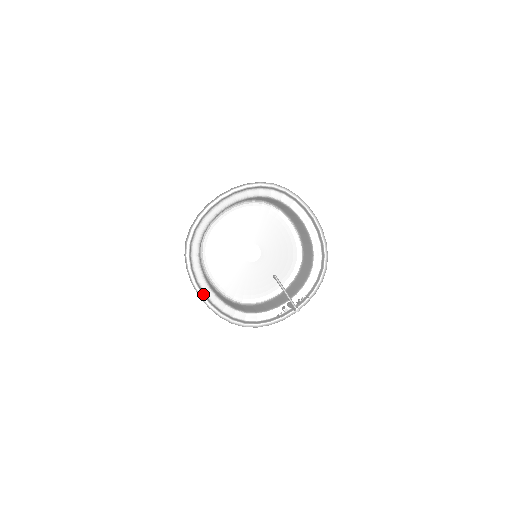
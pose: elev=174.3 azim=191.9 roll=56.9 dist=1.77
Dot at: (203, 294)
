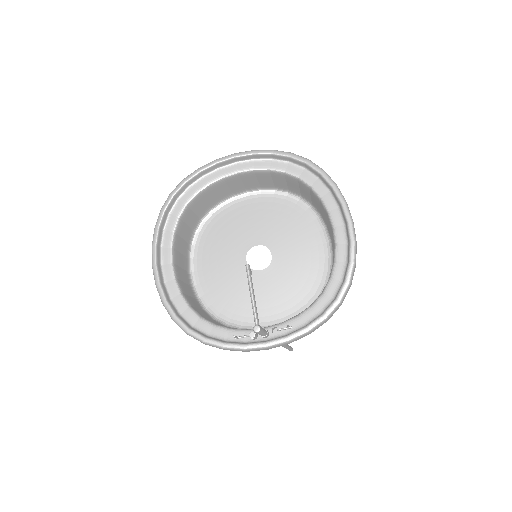
Dot at: (157, 264)
